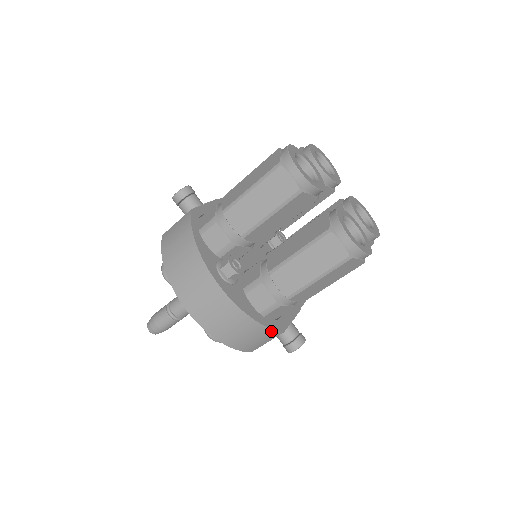
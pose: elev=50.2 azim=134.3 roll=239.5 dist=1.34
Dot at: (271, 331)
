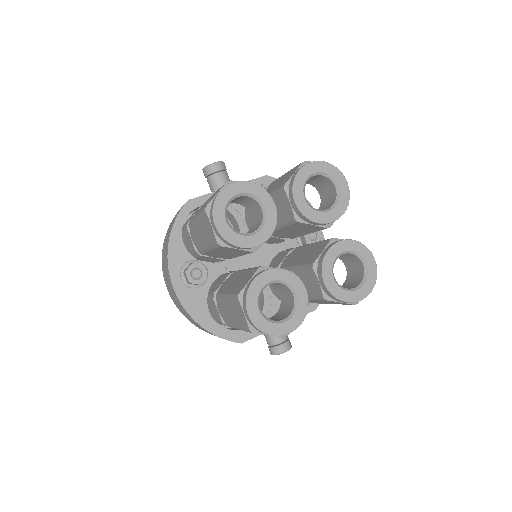
Dot at: (225, 339)
